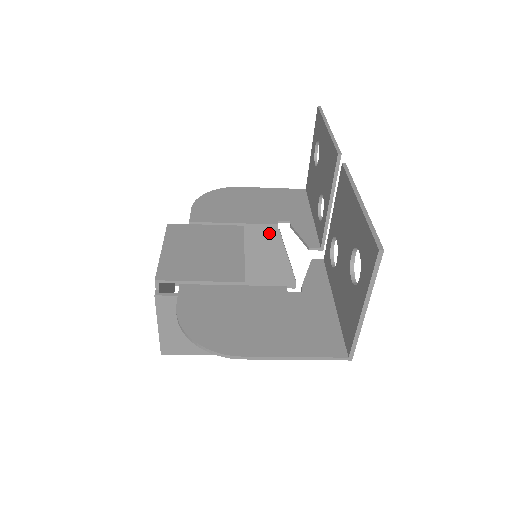
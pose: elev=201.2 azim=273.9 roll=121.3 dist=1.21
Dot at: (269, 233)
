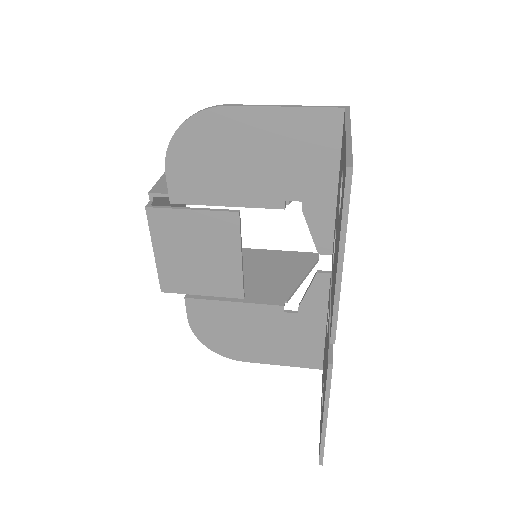
Dot at: occluded
